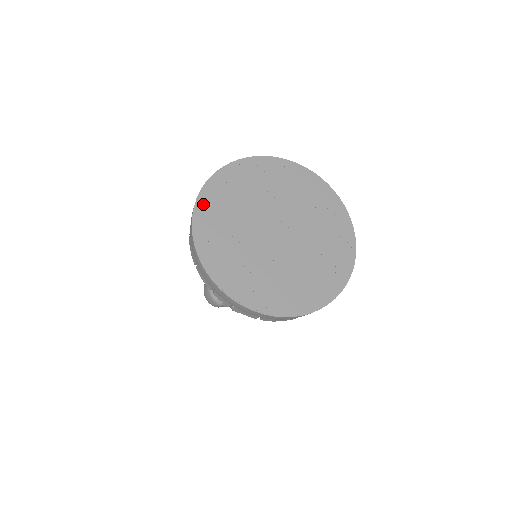
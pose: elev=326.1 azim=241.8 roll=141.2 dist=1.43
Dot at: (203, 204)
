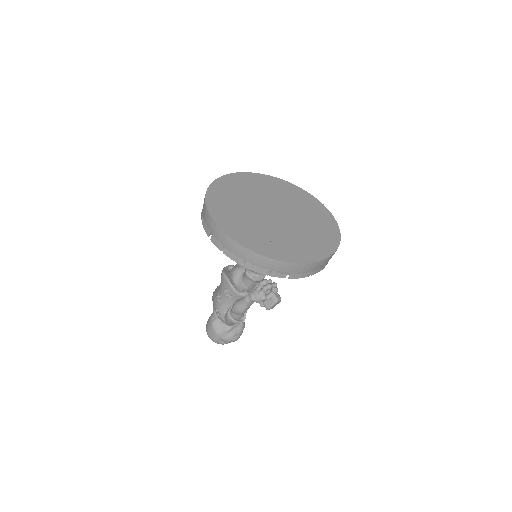
Dot at: (220, 183)
